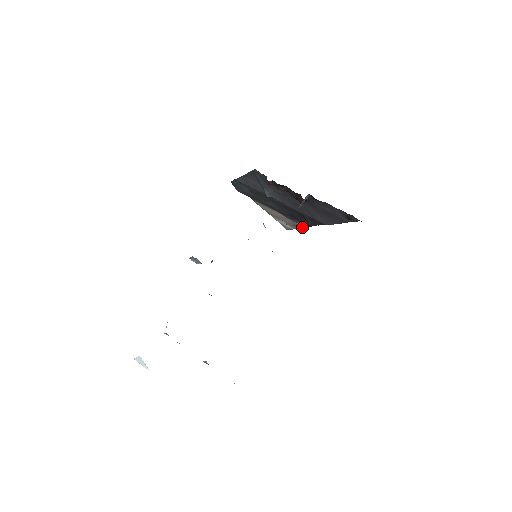
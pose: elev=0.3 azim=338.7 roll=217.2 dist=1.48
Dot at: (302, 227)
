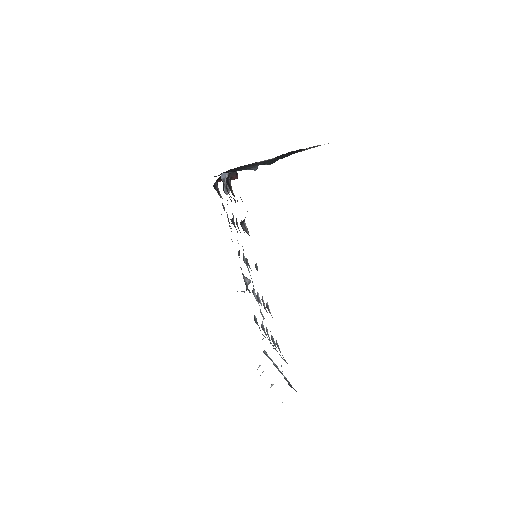
Dot at: (316, 146)
